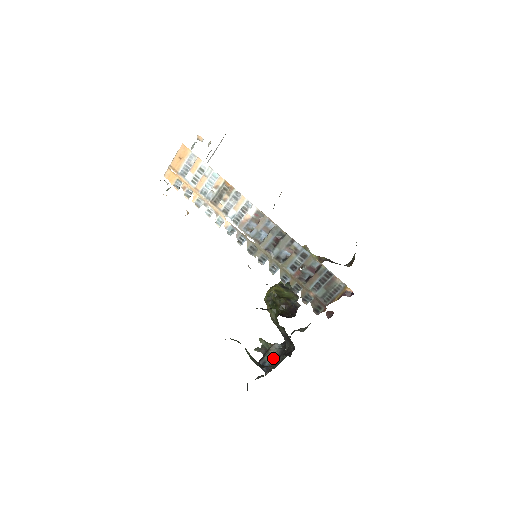
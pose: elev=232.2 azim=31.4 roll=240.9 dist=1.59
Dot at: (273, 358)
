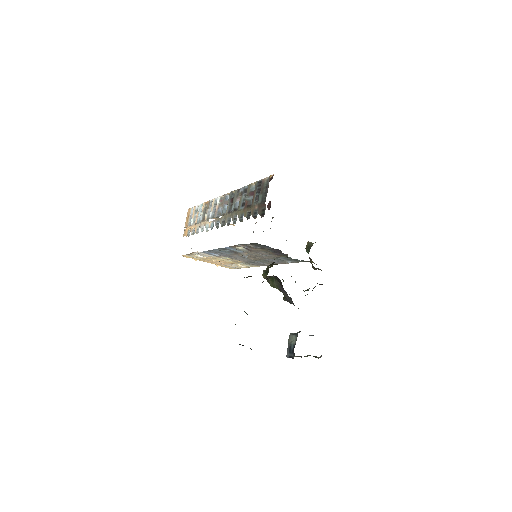
Dot at: (294, 335)
